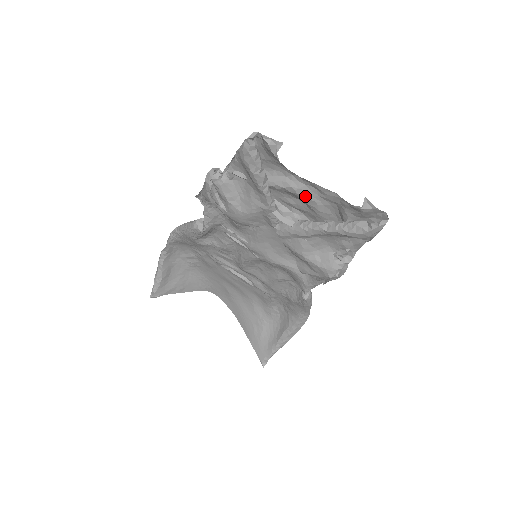
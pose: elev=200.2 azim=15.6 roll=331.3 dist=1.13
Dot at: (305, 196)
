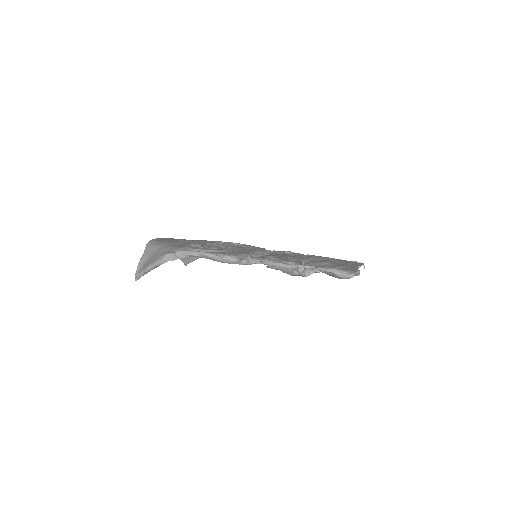
Dot at: occluded
